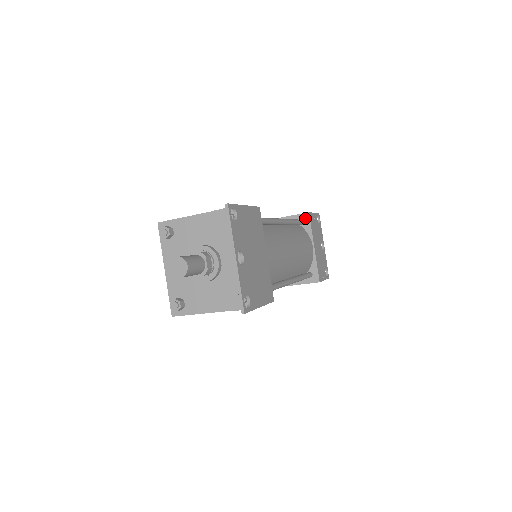
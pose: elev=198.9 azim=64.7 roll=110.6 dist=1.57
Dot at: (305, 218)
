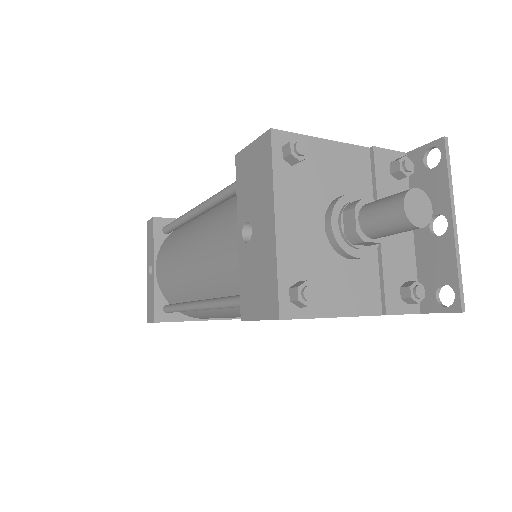
Dot at: occluded
